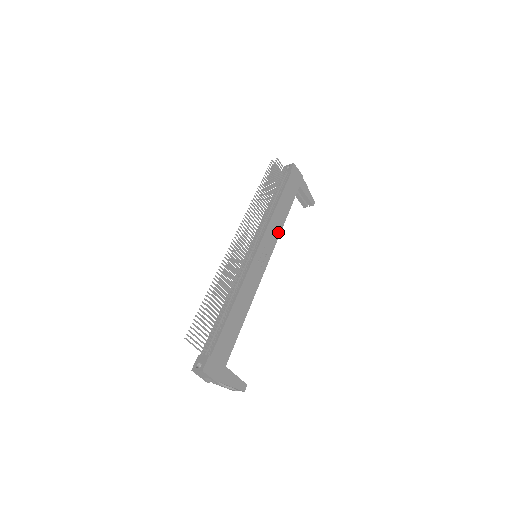
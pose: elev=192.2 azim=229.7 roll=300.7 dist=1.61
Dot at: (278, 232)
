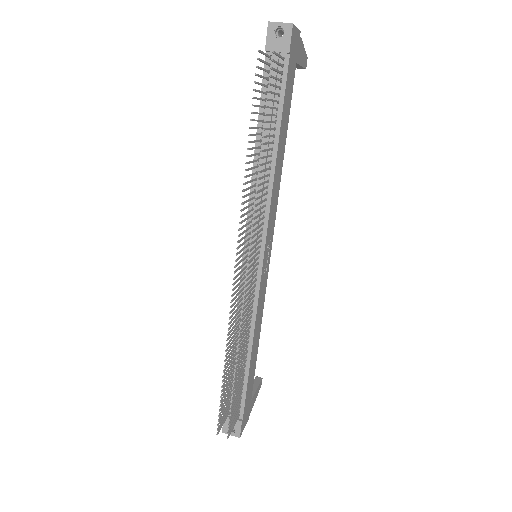
Dot at: (277, 193)
